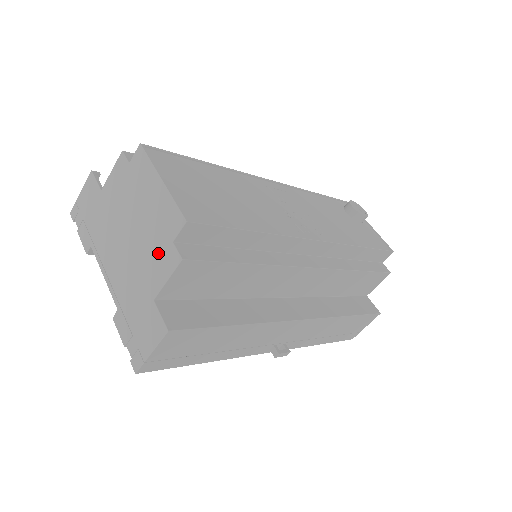
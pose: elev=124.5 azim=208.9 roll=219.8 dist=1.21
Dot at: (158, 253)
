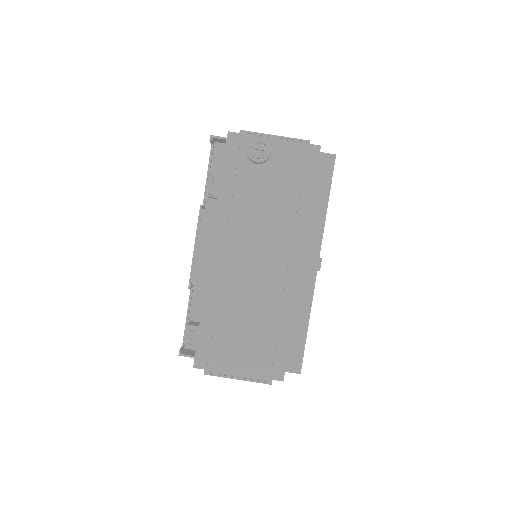
Dot at: occluded
